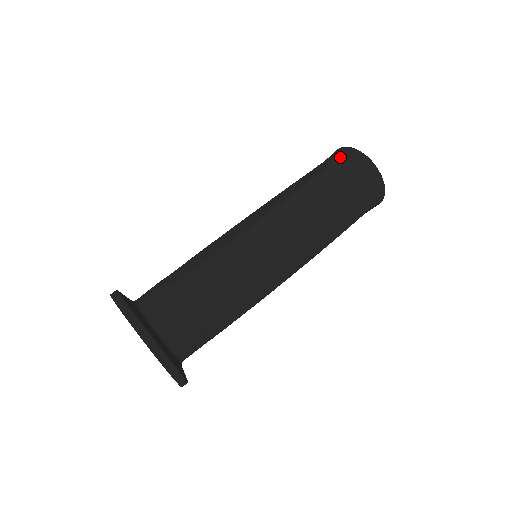
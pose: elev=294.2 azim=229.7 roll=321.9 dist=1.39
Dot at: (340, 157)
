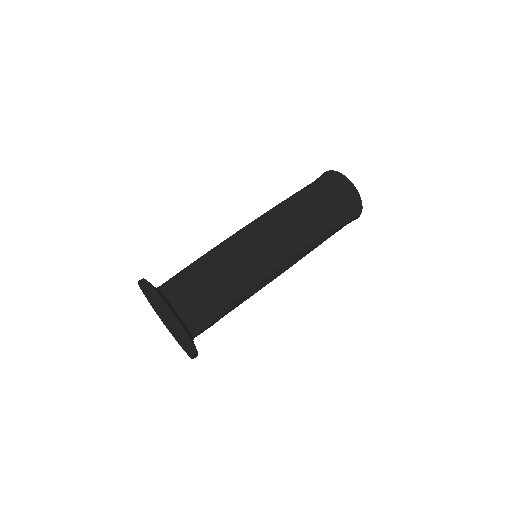
Dot at: (317, 179)
